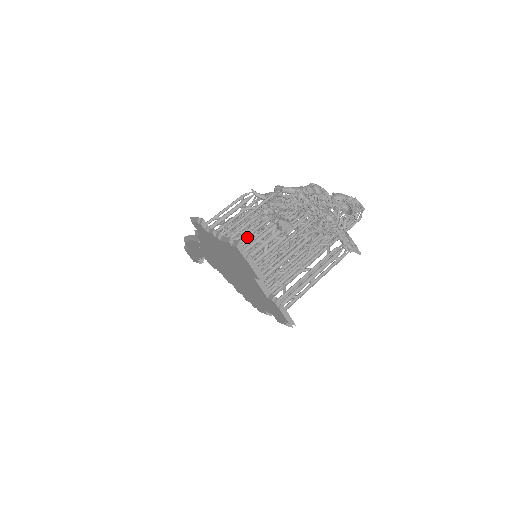
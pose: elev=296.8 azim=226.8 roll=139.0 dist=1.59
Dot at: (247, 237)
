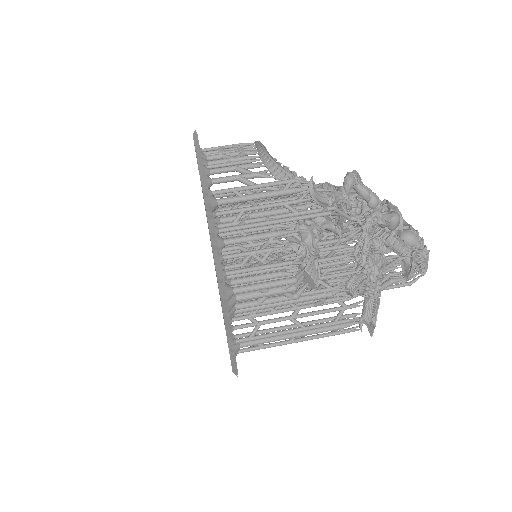
Dot at: (249, 271)
